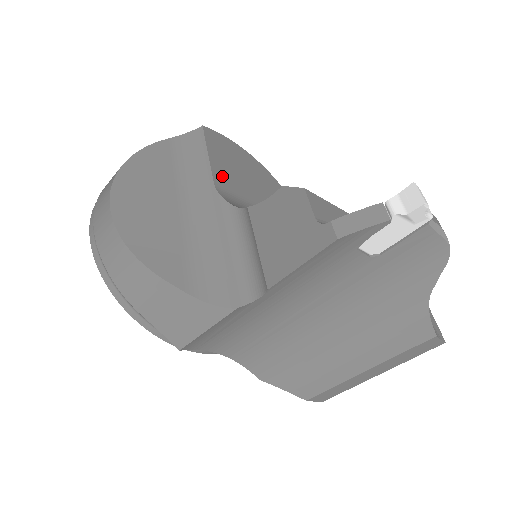
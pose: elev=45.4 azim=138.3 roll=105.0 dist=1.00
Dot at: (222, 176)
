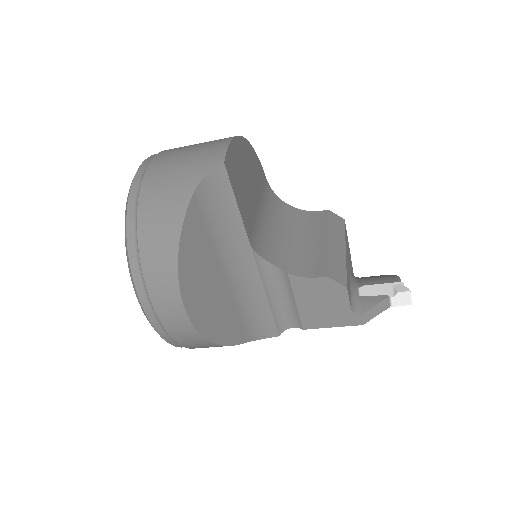
Dot at: (247, 220)
